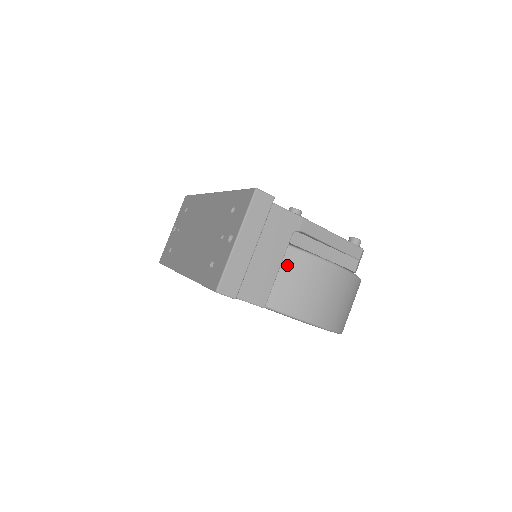
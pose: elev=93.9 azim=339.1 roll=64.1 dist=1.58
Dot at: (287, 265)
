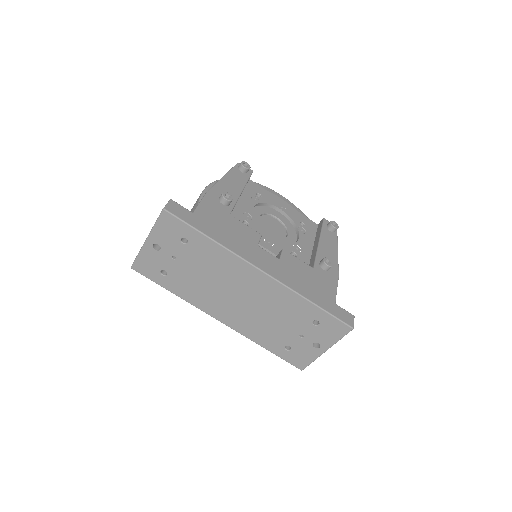
Dot at: occluded
